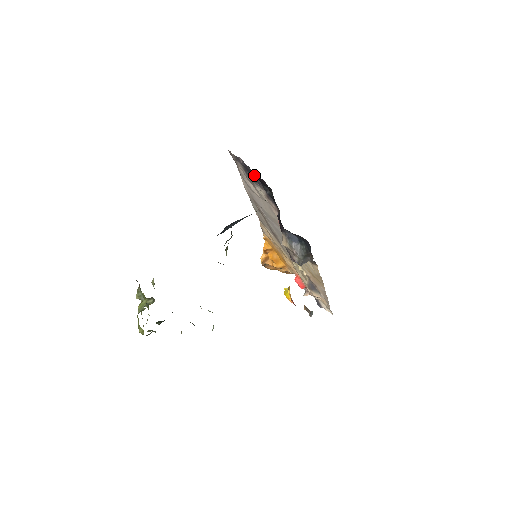
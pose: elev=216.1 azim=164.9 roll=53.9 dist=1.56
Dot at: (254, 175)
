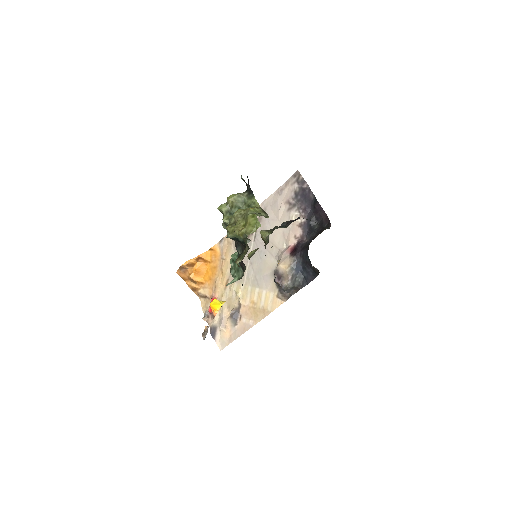
Dot at: (316, 204)
